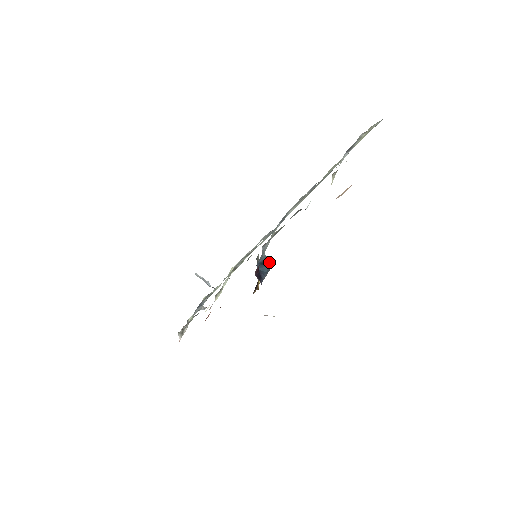
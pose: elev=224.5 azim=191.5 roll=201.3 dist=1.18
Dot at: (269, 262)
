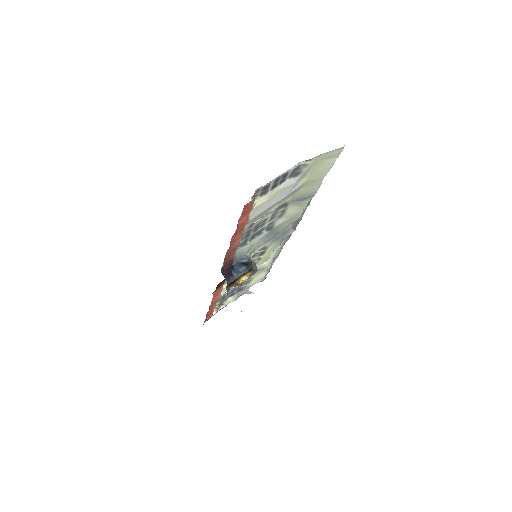
Dot at: (249, 263)
